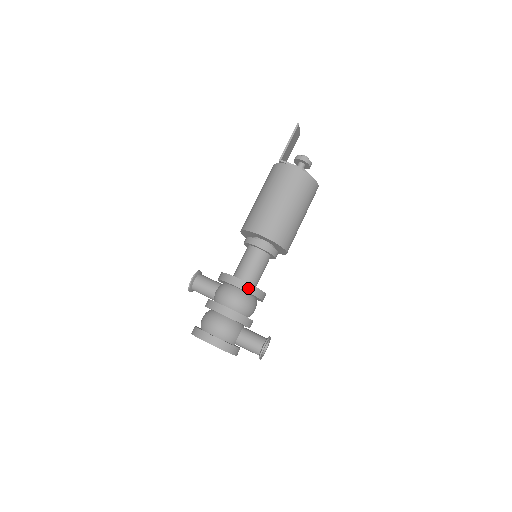
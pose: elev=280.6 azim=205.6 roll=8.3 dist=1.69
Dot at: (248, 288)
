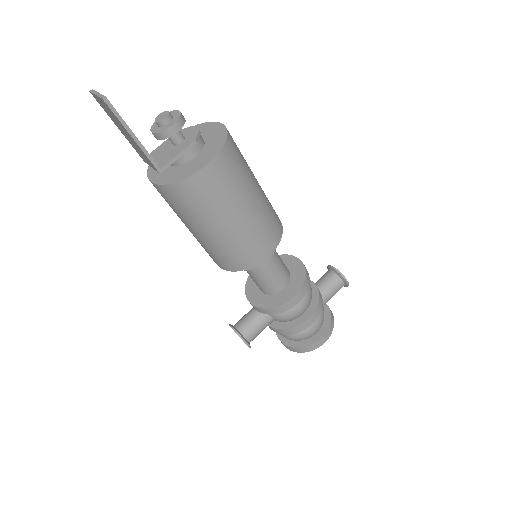
Dot at: (305, 288)
